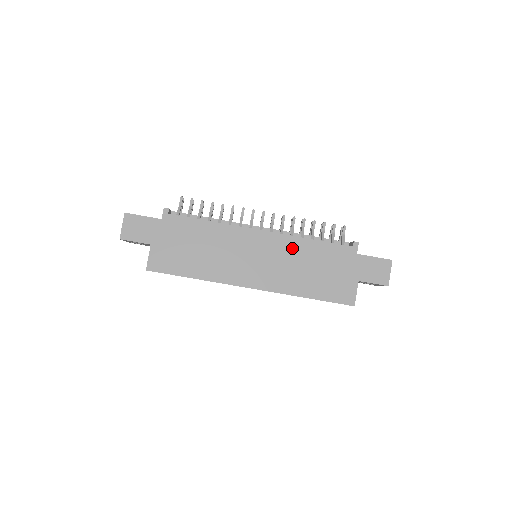
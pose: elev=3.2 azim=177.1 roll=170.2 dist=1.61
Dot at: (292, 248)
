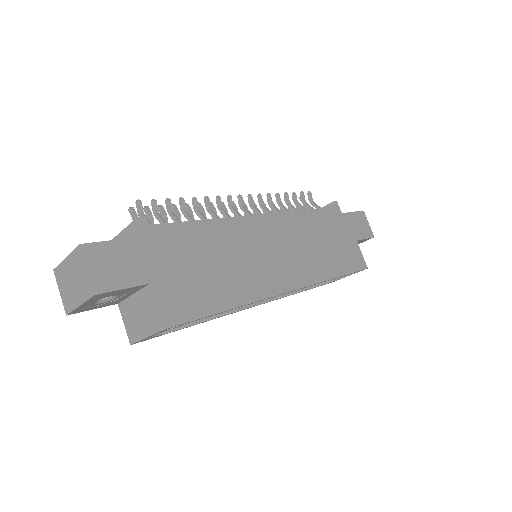
Dot at: (297, 226)
